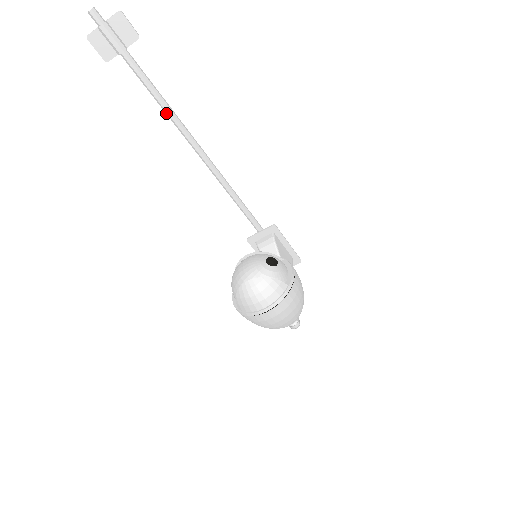
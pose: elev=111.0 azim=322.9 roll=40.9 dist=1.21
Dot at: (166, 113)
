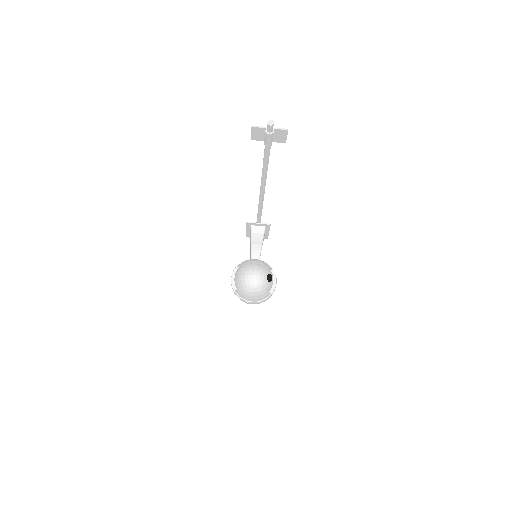
Dot at: (262, 171)
